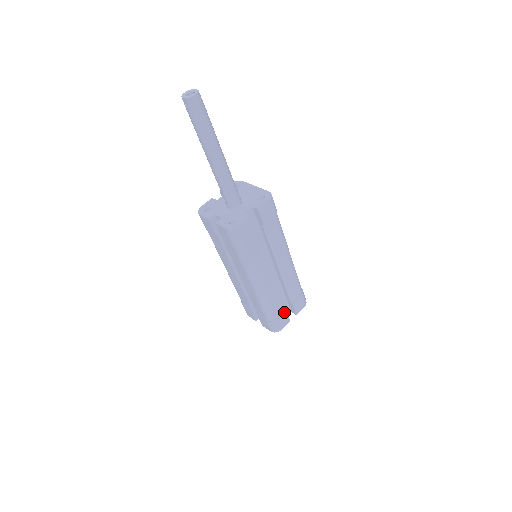
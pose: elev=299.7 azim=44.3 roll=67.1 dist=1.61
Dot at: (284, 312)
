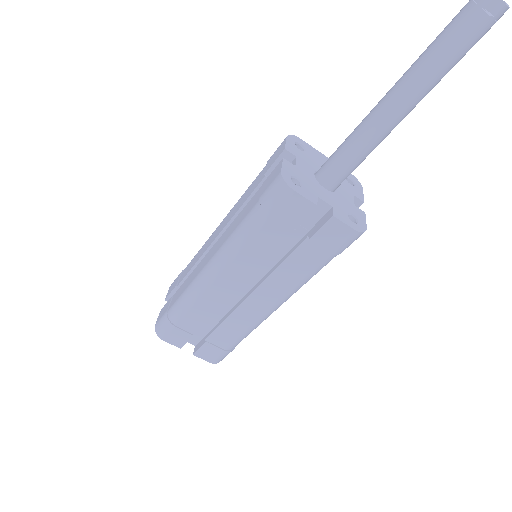
Dot at: occluded
